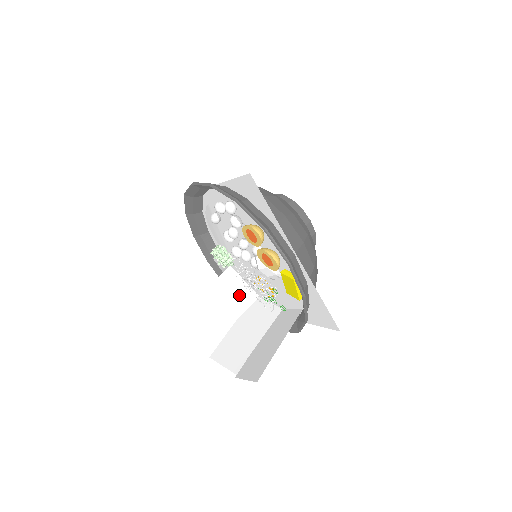
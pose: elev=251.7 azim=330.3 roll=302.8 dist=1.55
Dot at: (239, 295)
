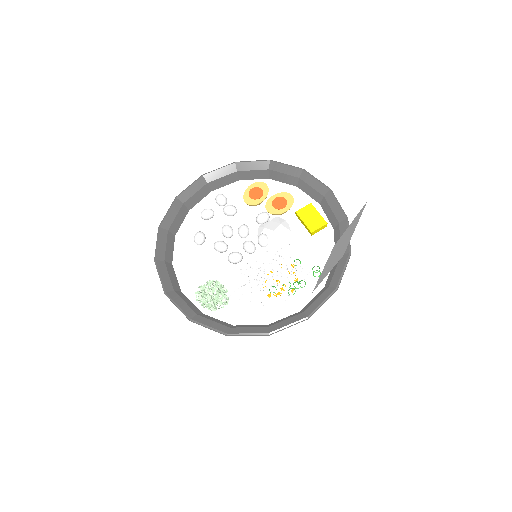
Dot at: occluded
